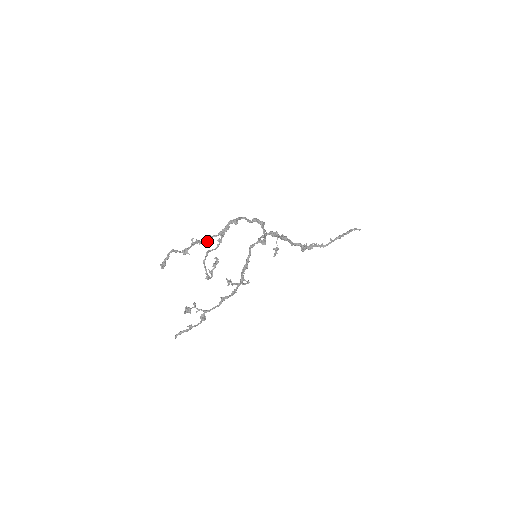
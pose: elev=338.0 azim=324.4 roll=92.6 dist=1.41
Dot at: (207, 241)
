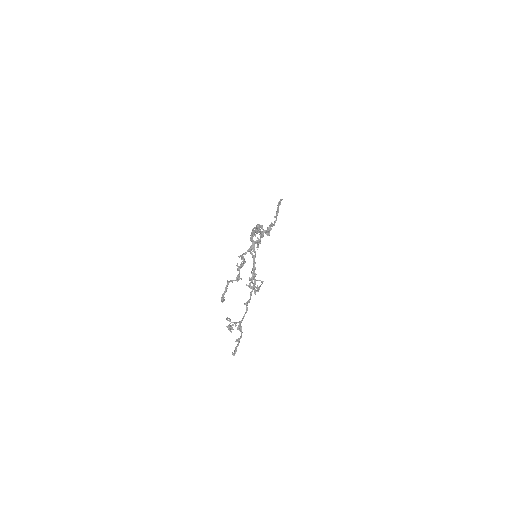
Dot at: (244, 261)
